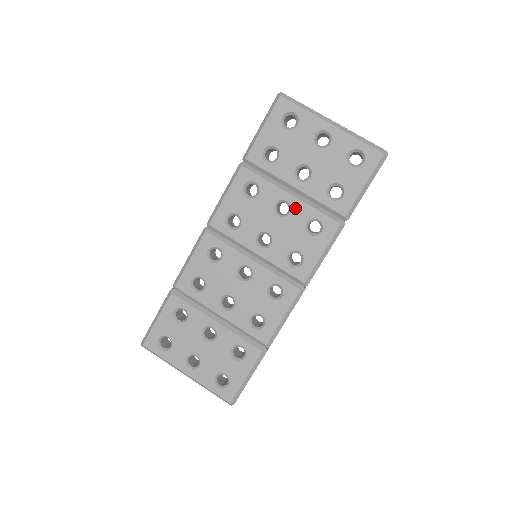
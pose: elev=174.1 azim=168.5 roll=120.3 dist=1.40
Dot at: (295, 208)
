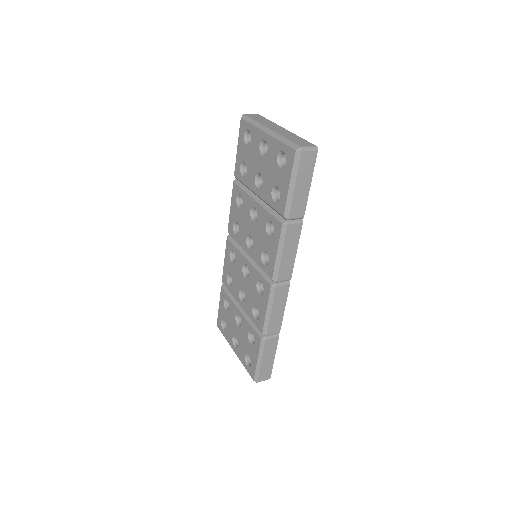
Dot at: (259, 213)
